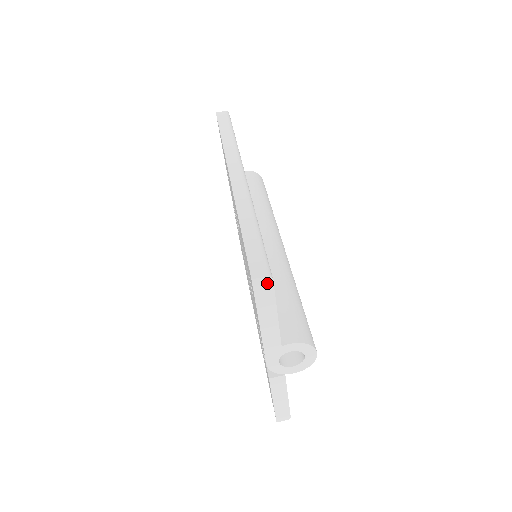
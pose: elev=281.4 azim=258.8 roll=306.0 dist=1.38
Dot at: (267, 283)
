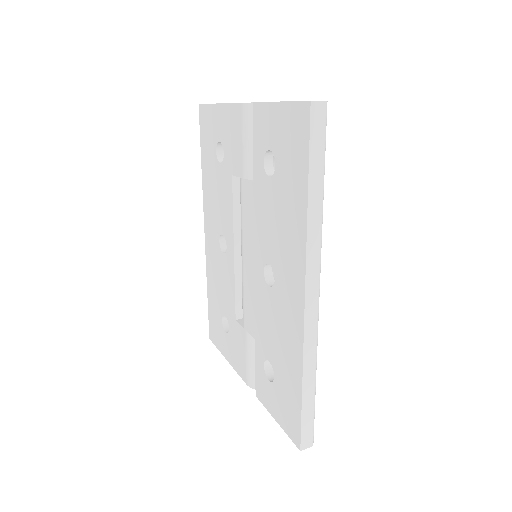
Dot at: occluded
